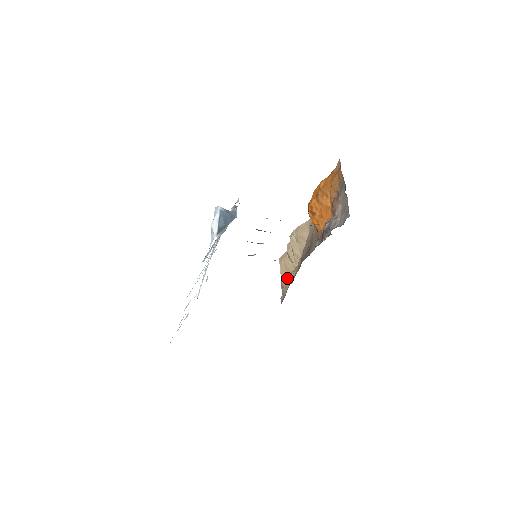
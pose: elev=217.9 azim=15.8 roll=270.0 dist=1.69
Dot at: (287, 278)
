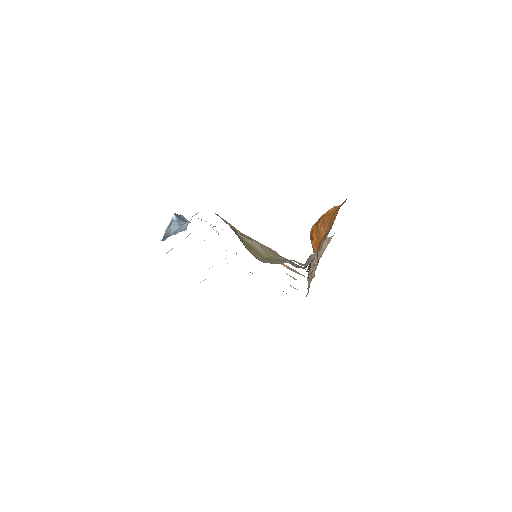
Dot at: occluded
